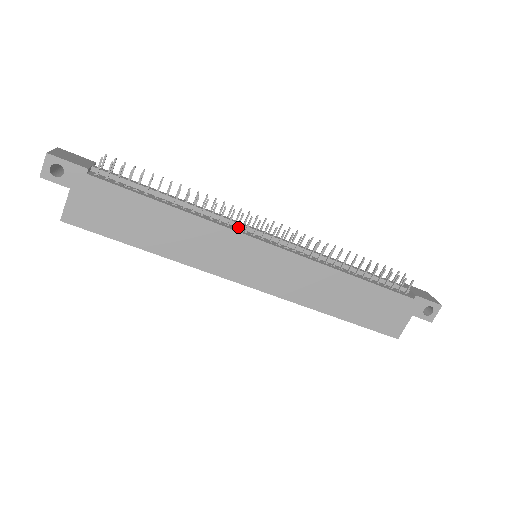
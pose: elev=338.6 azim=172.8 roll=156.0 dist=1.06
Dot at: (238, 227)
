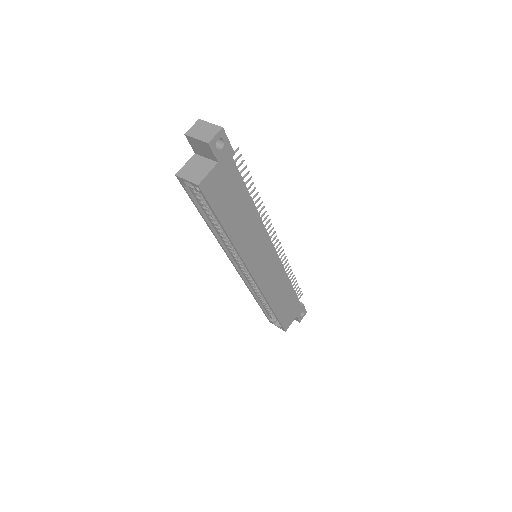
Dot at: occluded
